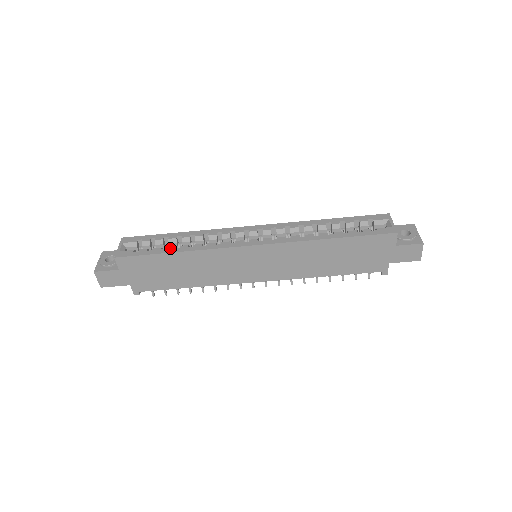
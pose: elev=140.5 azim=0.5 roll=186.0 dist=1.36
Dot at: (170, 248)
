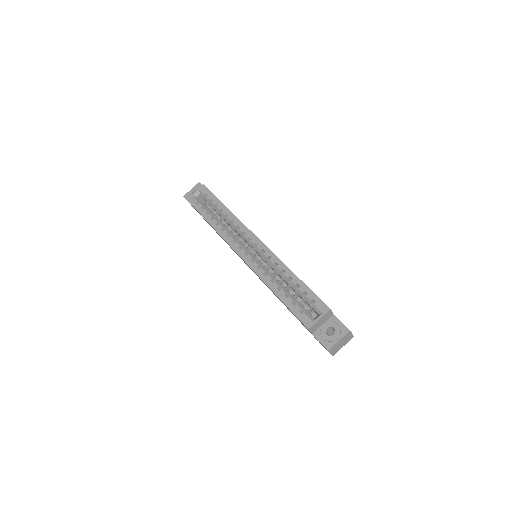
Dot at: (209, 216)
